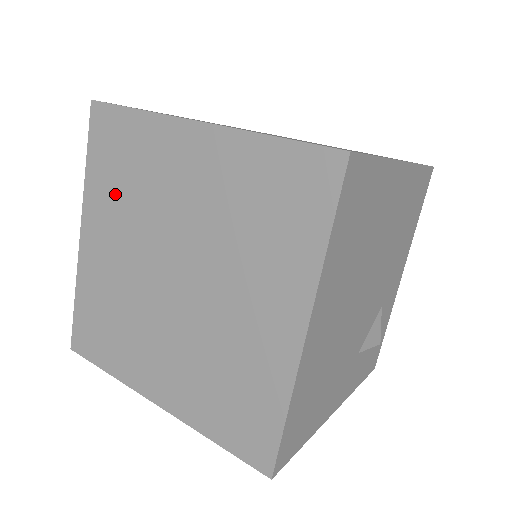
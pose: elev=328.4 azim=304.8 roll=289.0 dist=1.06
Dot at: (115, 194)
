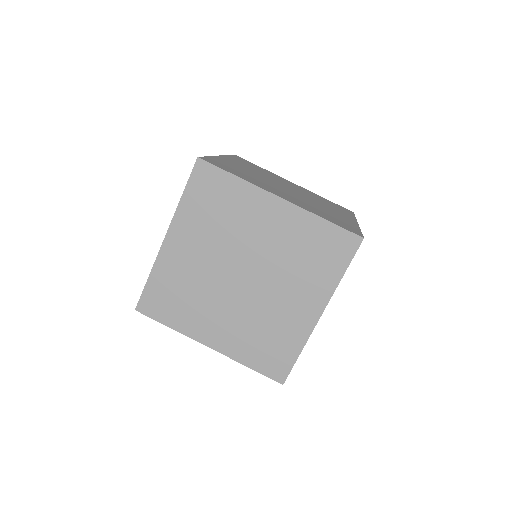
Dot at: (205, 220)
